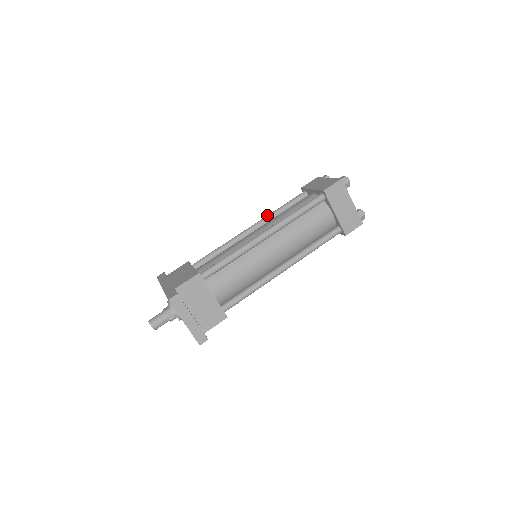
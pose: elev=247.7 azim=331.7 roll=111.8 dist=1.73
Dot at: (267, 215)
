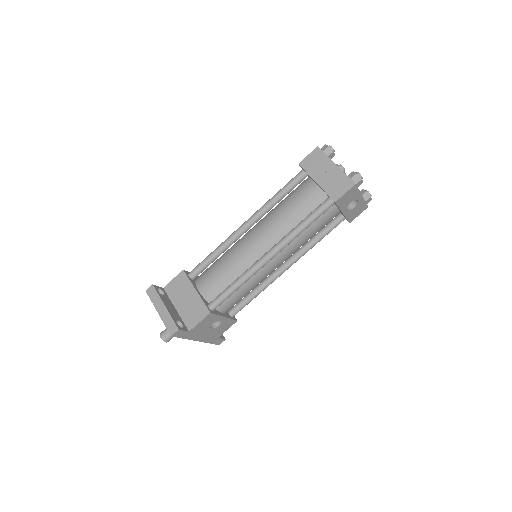
Dot at: occluded
